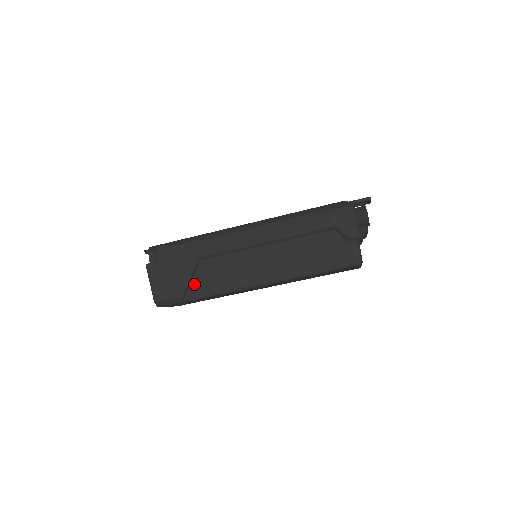
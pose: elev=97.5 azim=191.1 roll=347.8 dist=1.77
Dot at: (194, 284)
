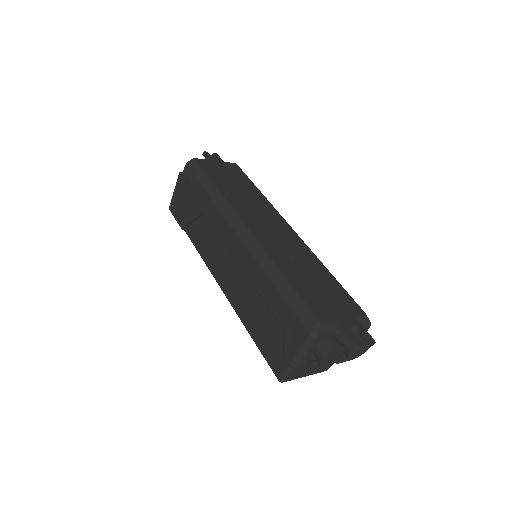
Dot at: (193, 227)
